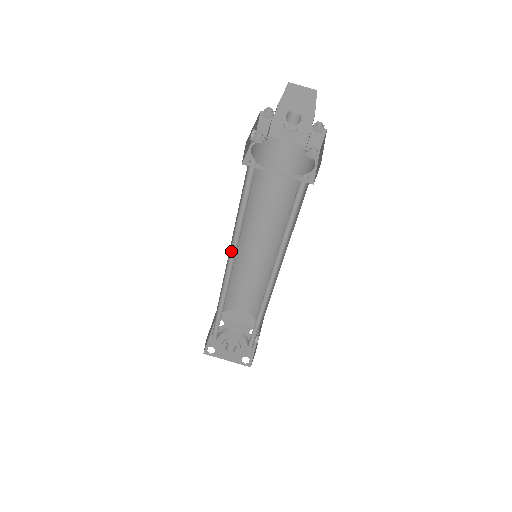
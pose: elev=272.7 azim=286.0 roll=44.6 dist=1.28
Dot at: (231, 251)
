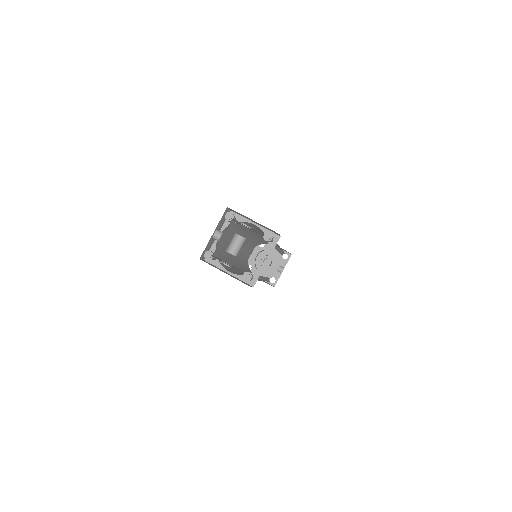
Dot at: occluded
